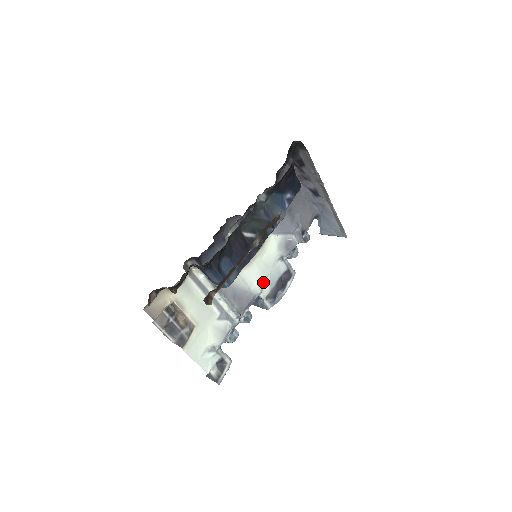
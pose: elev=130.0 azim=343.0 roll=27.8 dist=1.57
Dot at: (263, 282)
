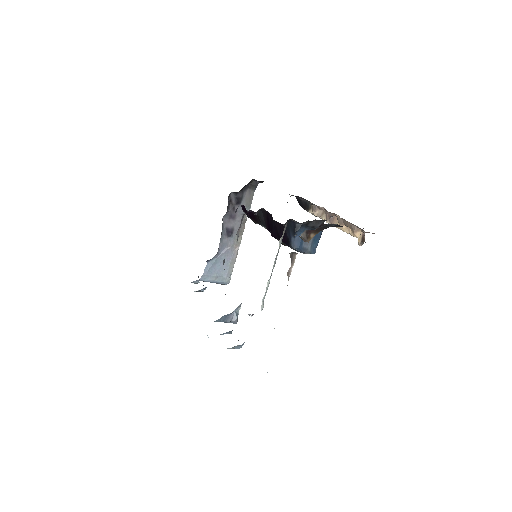
Dot at: occluded
